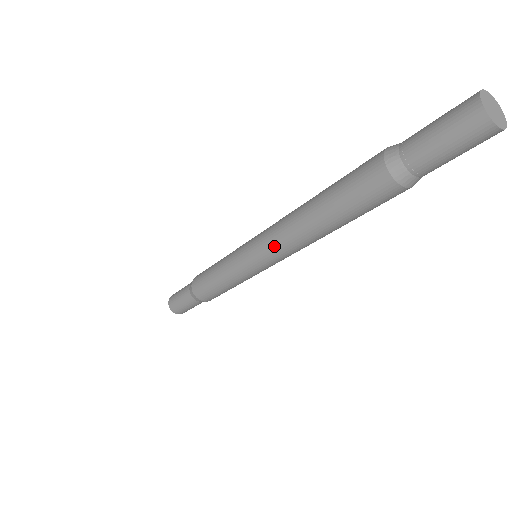
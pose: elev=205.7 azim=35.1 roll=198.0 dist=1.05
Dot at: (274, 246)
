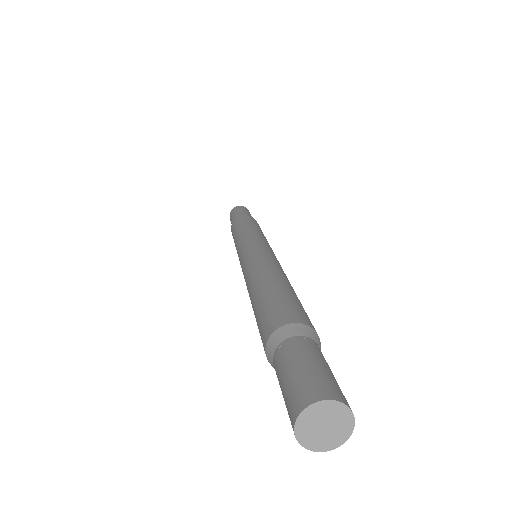
Dot at: occluded
